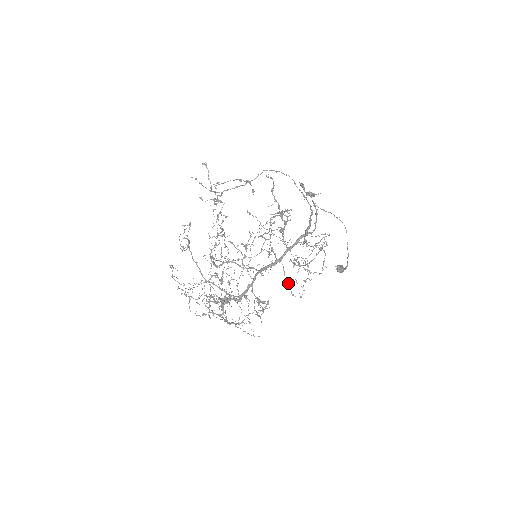
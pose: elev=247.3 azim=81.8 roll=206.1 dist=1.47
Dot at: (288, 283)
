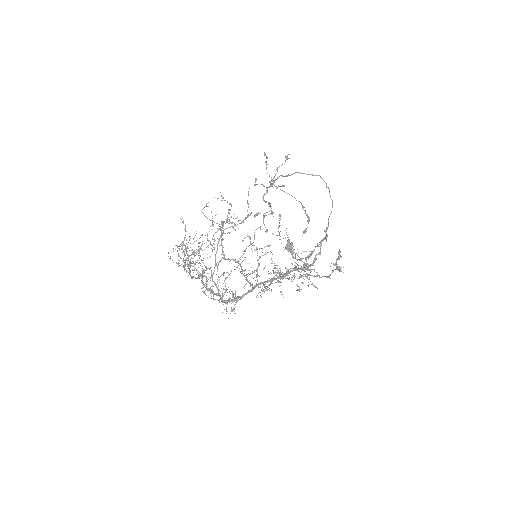
Dot at: occluded
